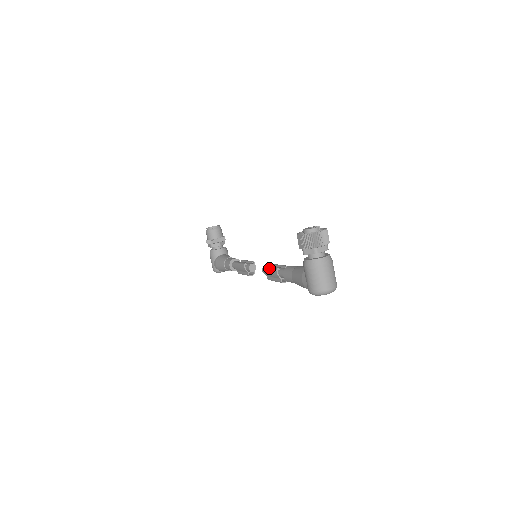
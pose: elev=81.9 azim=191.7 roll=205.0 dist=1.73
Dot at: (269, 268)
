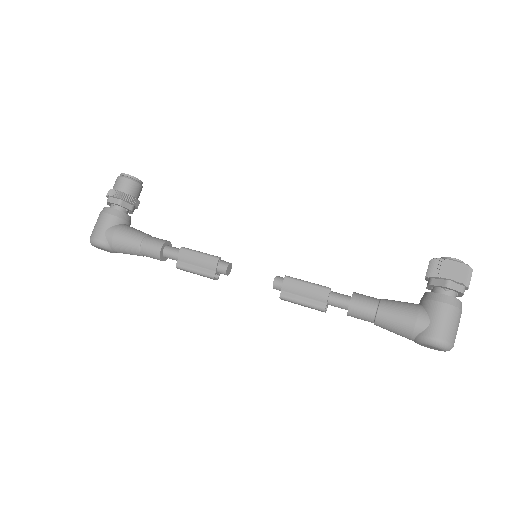
Dot at: occluded
